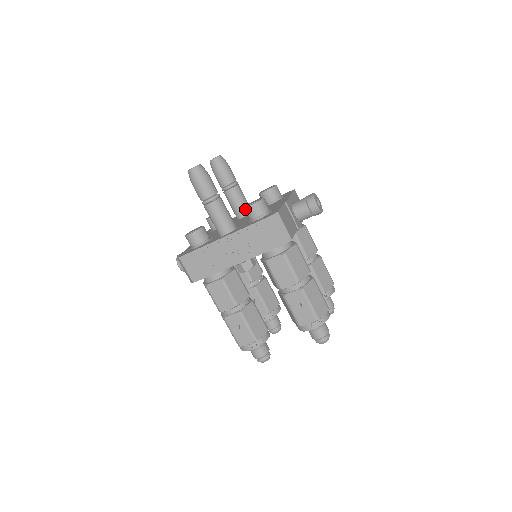
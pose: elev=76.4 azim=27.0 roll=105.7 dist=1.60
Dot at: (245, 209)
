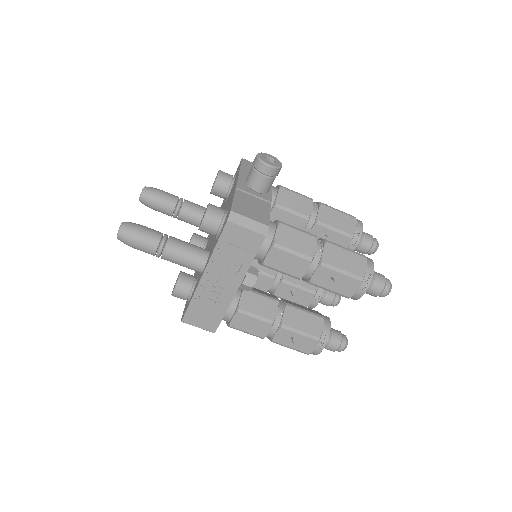
Dot at: (200, 230)
